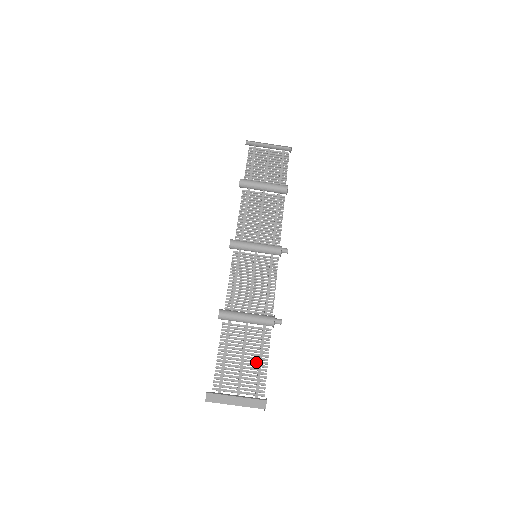
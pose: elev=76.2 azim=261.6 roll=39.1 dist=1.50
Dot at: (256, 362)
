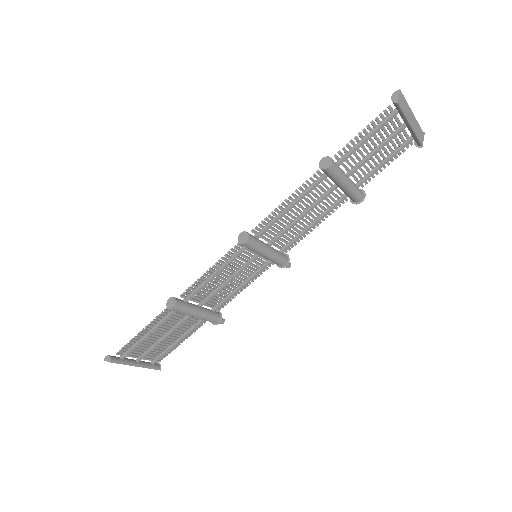
Dot at: (173, 341)
